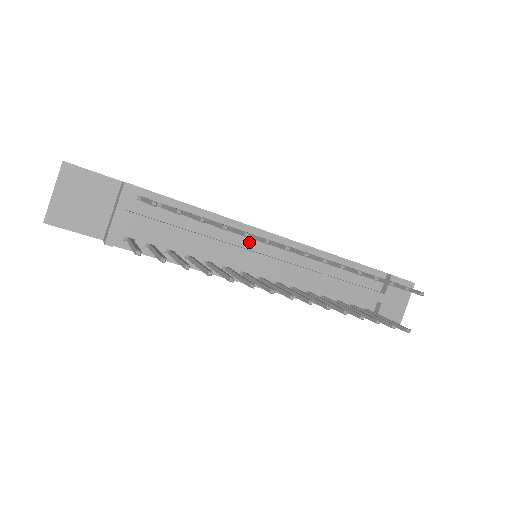
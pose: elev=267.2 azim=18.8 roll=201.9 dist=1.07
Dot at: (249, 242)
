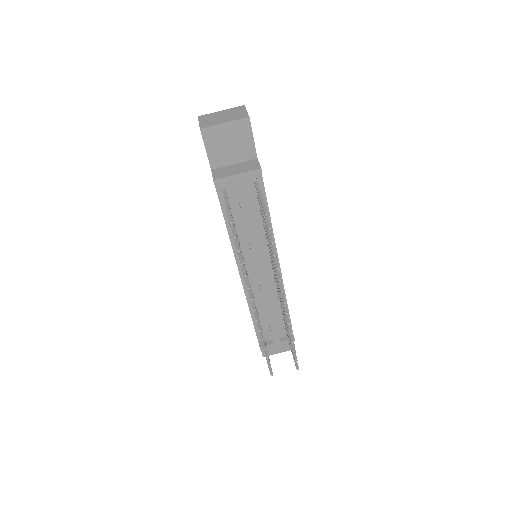
Dot at: (266, 254)
